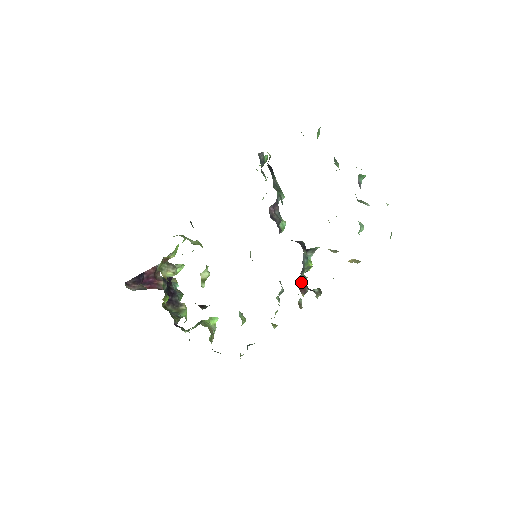
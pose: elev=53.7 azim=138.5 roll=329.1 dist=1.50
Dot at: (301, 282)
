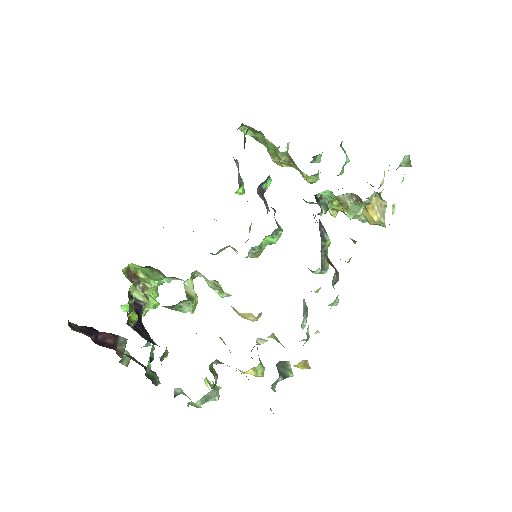
Dot at: occluded
